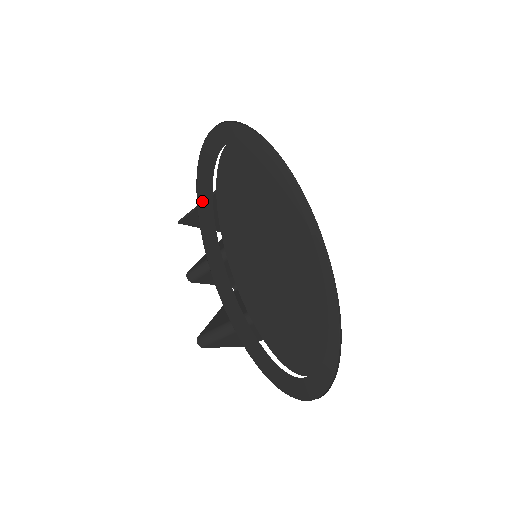
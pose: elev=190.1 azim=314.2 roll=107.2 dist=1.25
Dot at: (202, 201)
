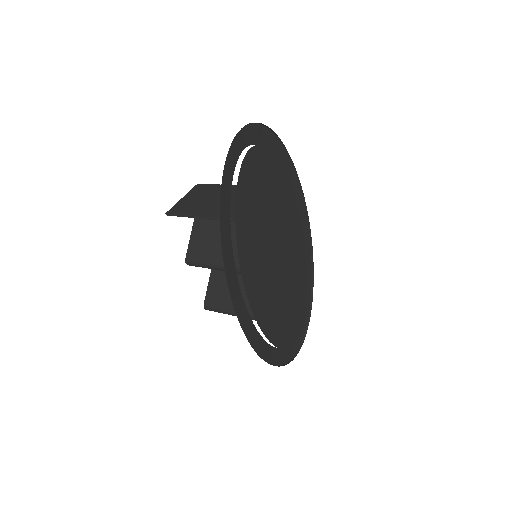
Dot at: (231, 283)
